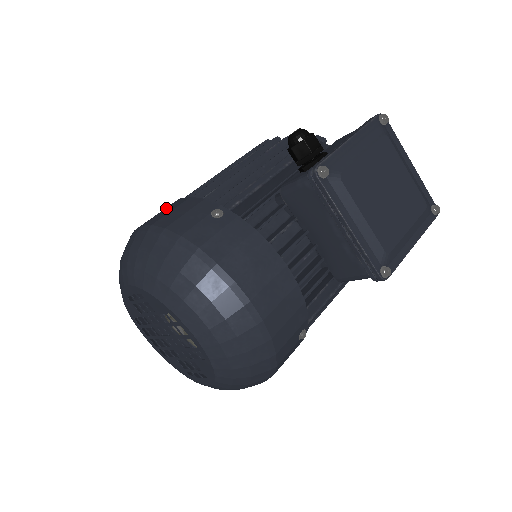
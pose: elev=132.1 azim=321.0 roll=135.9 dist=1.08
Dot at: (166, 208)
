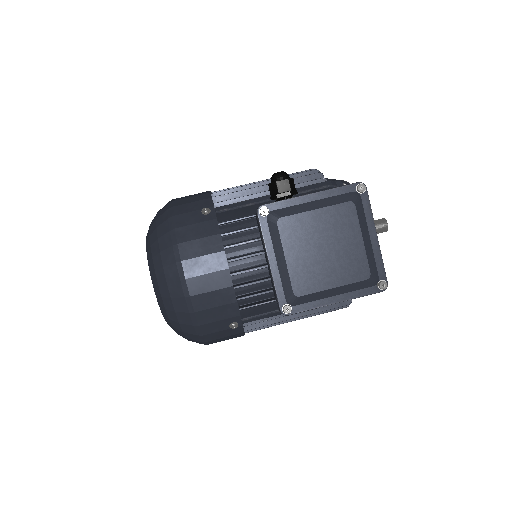
Dot at: (196, 194)
